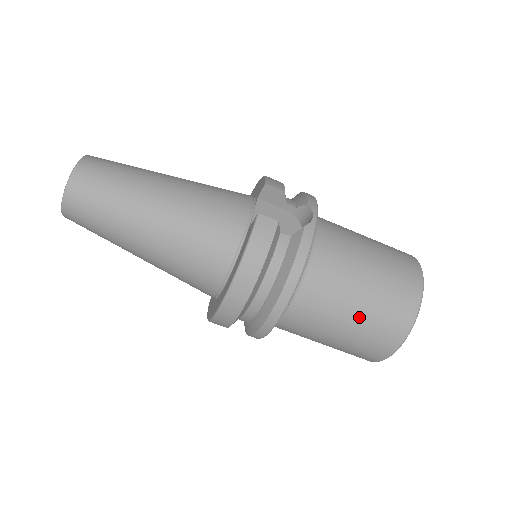
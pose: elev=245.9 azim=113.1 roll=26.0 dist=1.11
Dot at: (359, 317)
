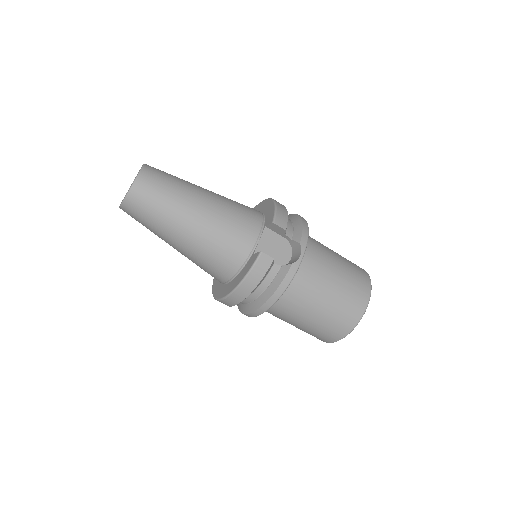
Dot at: (315, 321)
